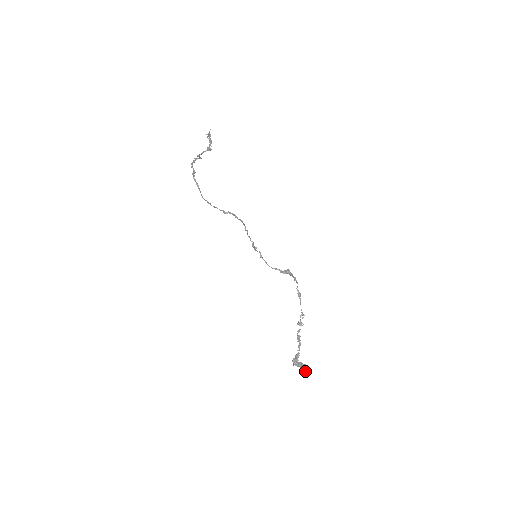
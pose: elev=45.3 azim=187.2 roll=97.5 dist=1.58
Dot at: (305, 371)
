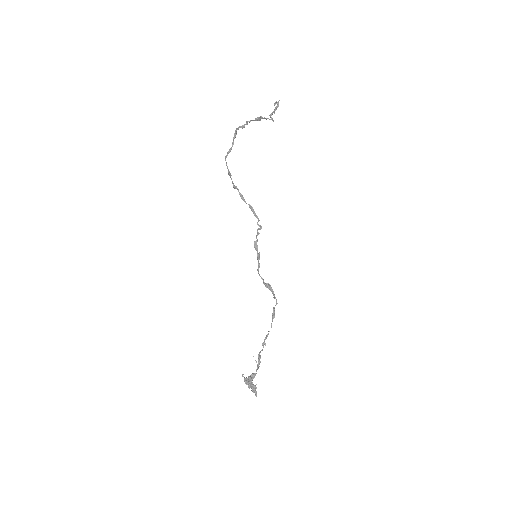
Dot at: (255, 393)
